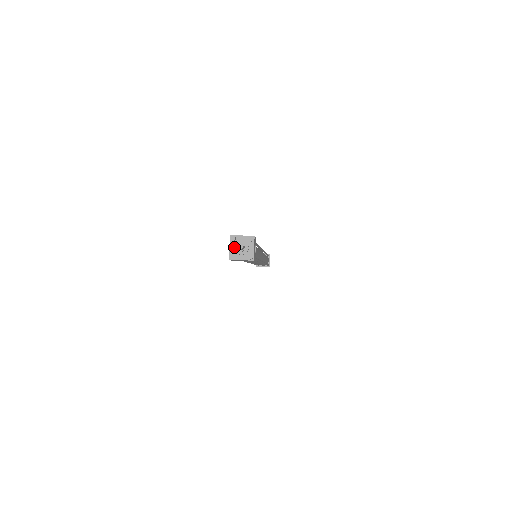
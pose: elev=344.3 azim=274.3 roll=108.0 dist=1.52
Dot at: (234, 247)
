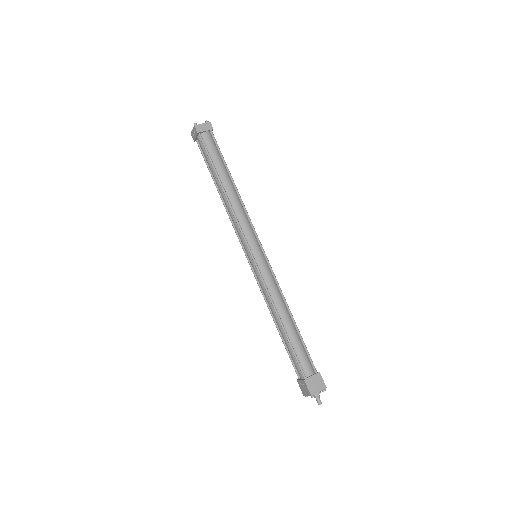
Dot at: occluded
